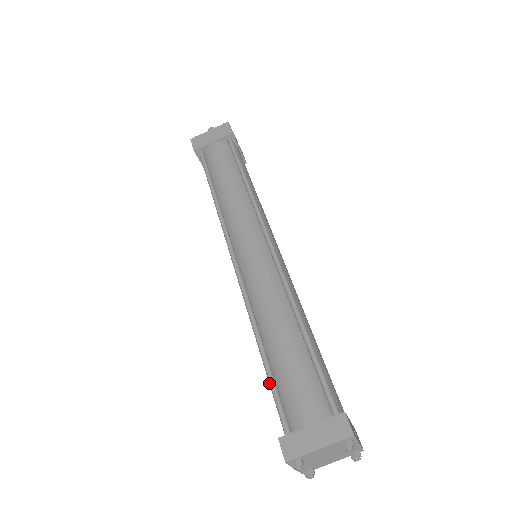
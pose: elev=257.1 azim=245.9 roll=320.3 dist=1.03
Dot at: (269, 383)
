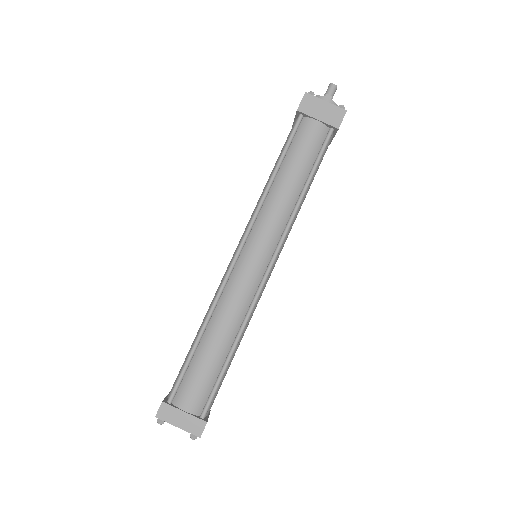
Dot at: (184, 364)
